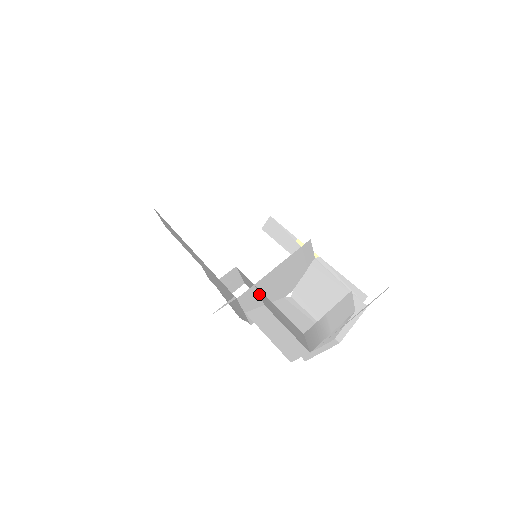
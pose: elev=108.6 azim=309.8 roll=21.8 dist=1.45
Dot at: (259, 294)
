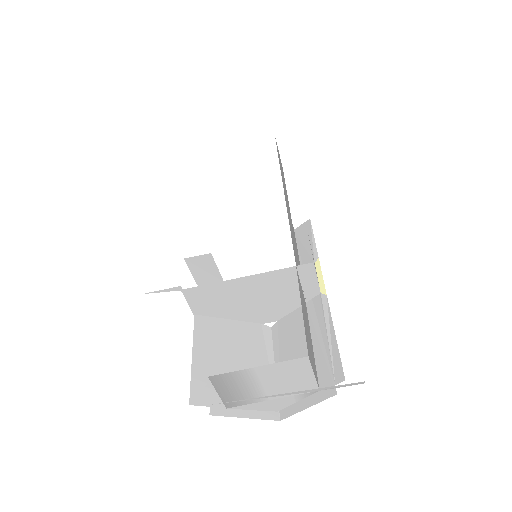
Dot at: (218, 300)
